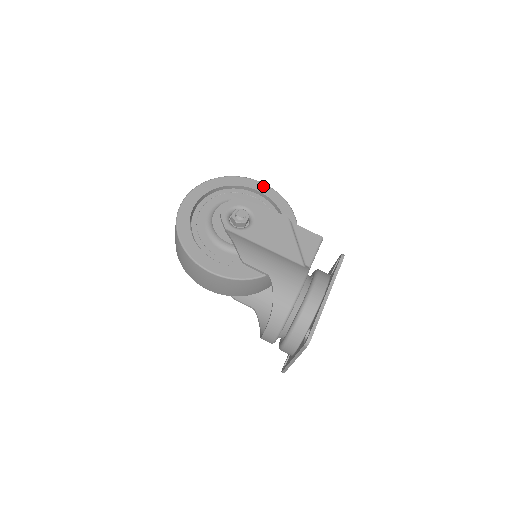
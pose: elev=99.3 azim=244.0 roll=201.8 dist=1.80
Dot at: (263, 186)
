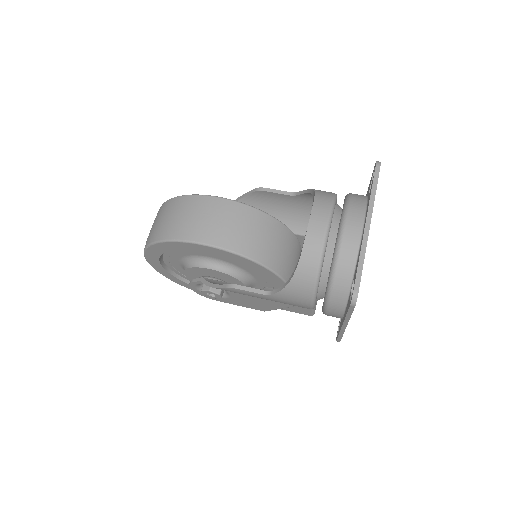
Dot at: occluded
